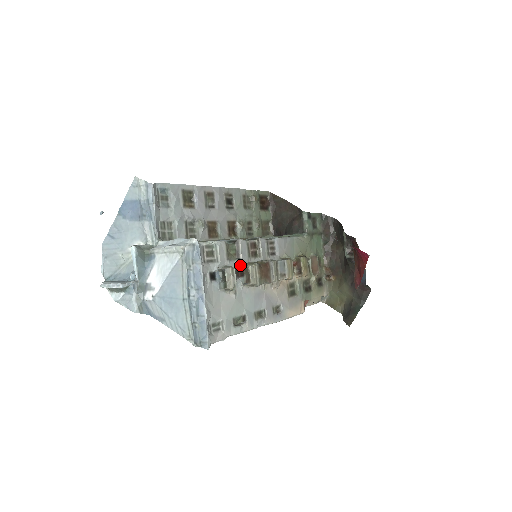
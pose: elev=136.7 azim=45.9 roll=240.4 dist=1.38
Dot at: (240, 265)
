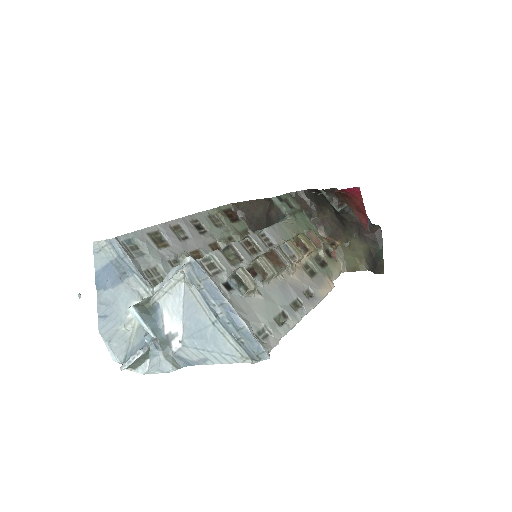
Dot at: (247, 265)
